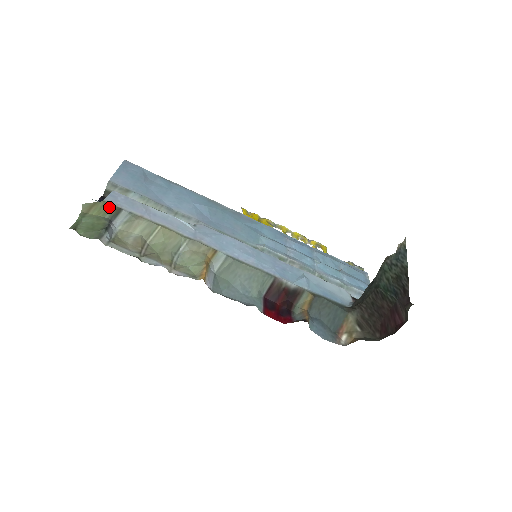
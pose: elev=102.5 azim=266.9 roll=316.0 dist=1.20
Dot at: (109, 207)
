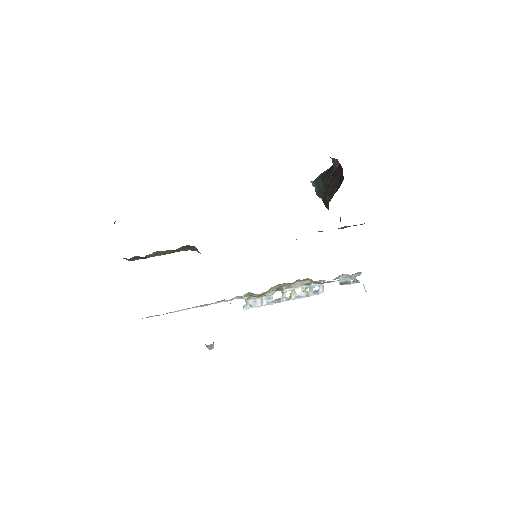
Dot at: occluded
